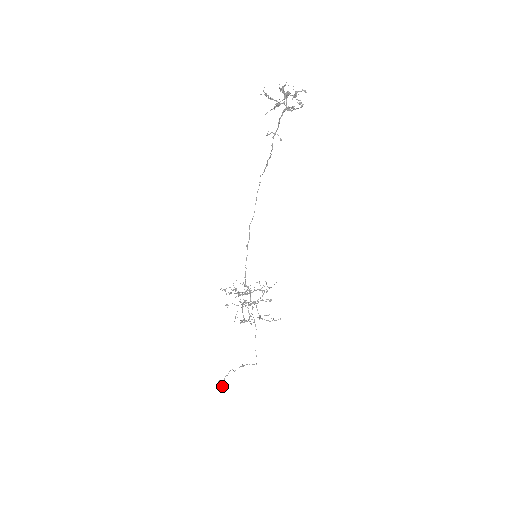
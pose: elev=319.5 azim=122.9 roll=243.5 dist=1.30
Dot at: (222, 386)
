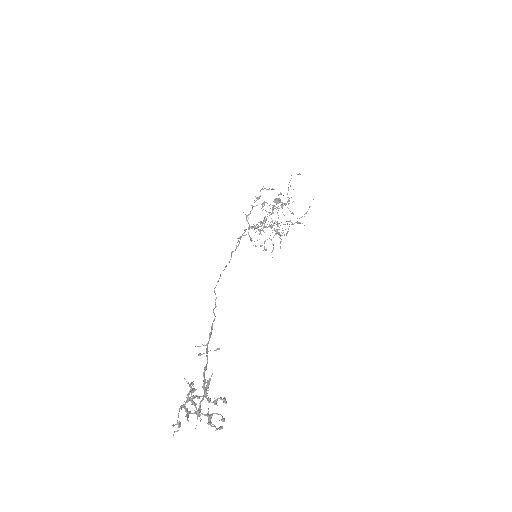
Dot at: (278, 203)
